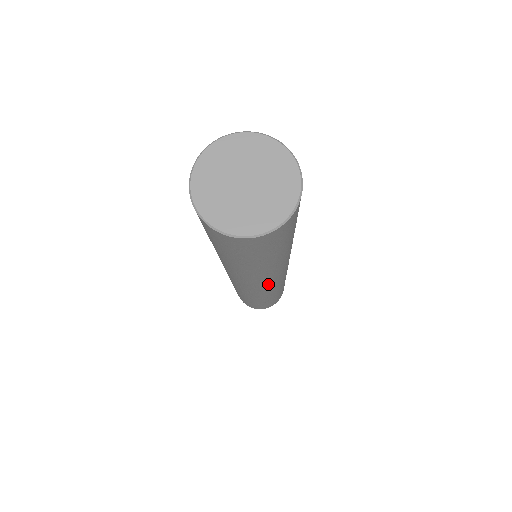
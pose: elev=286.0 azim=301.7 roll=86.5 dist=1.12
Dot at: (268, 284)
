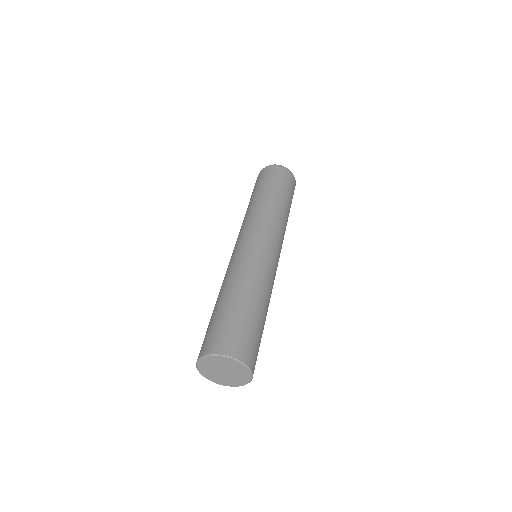
Dot at: occluded
